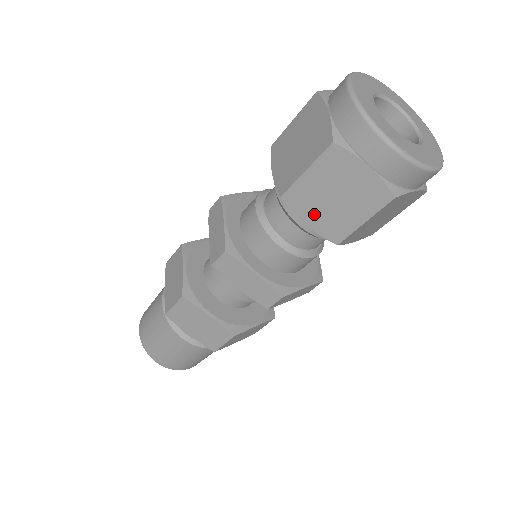
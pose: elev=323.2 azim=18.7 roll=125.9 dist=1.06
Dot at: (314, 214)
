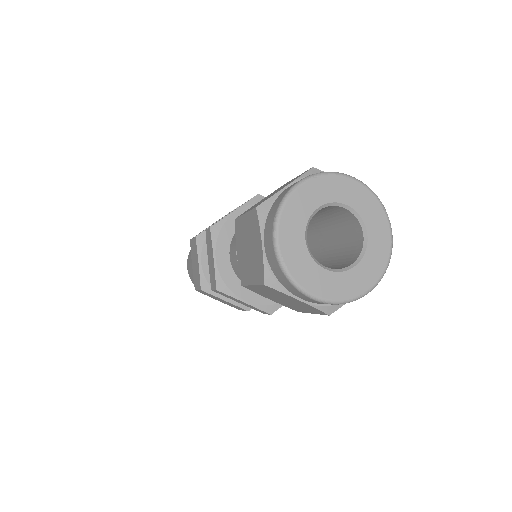
Dot at: (240, 250)
